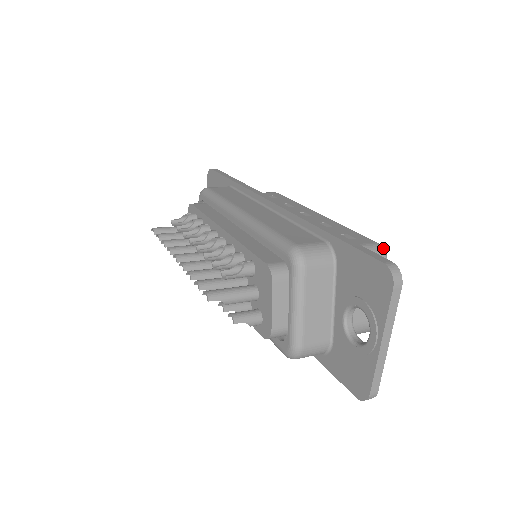
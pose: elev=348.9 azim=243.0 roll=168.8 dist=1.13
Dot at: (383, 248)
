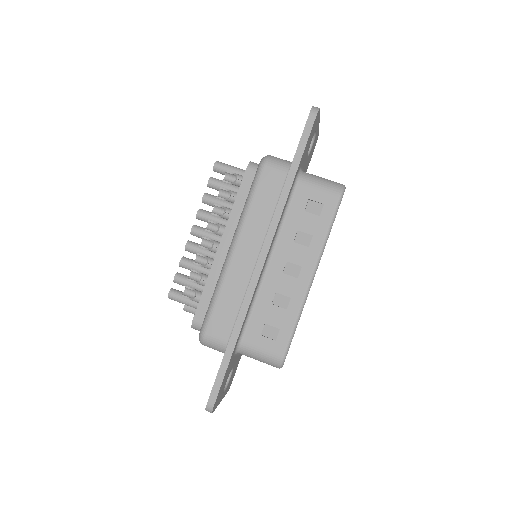
Dot at: (282, 363)
